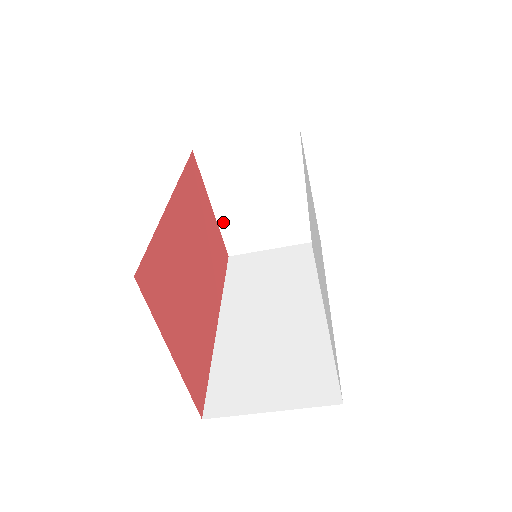
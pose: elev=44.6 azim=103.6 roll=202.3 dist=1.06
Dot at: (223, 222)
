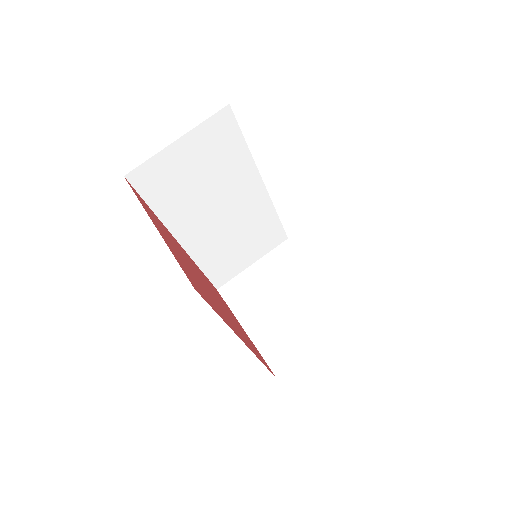
Dot at: (259, 342)
